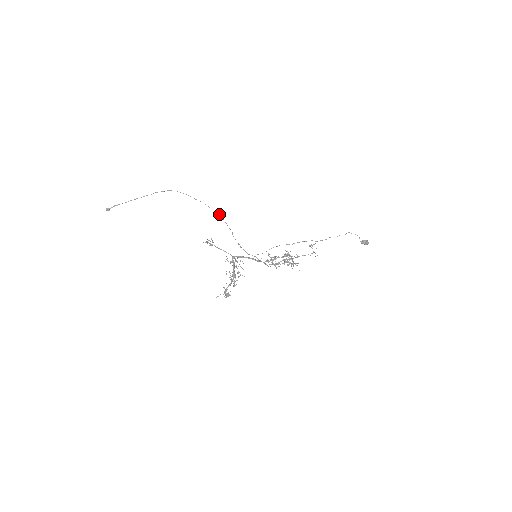
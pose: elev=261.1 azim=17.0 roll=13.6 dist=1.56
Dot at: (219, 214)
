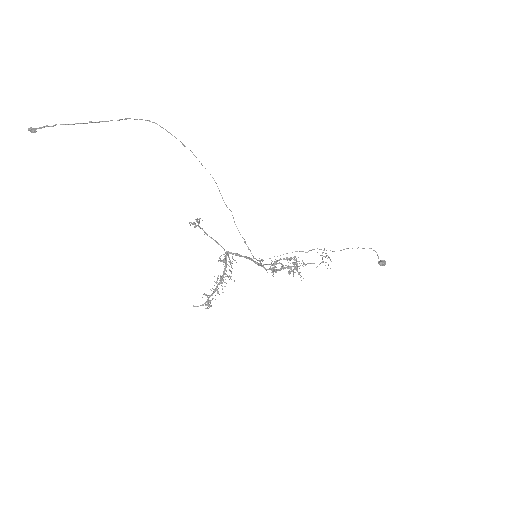
Dot at: occluded
